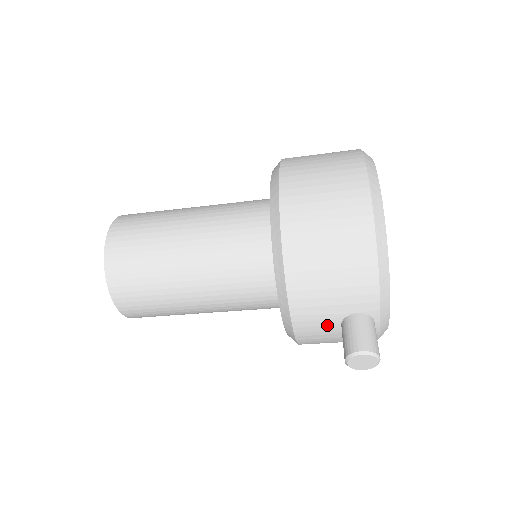
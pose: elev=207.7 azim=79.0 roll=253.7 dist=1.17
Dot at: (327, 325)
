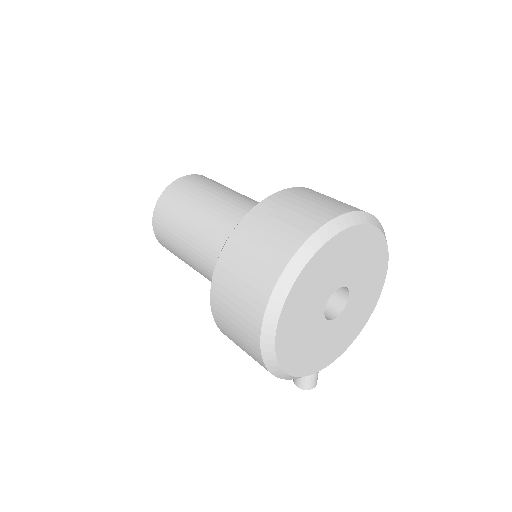
Dot at: occluded
